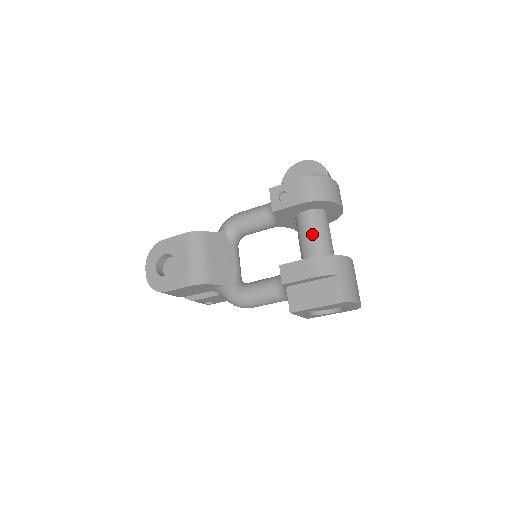
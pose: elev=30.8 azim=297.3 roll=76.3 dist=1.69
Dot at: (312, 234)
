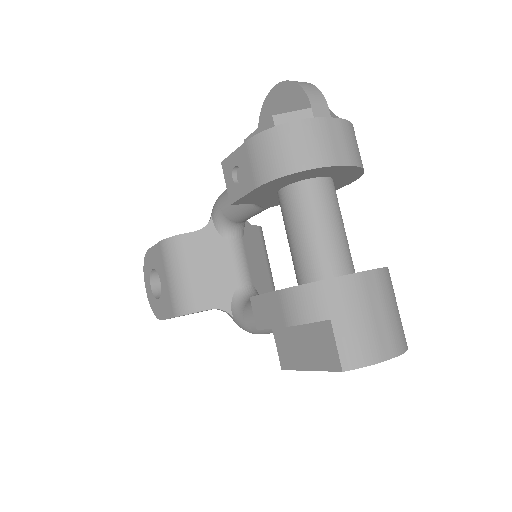
Dot at: (295, 232)
